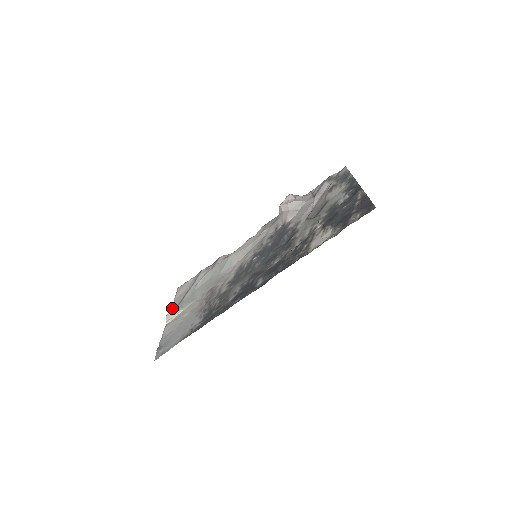
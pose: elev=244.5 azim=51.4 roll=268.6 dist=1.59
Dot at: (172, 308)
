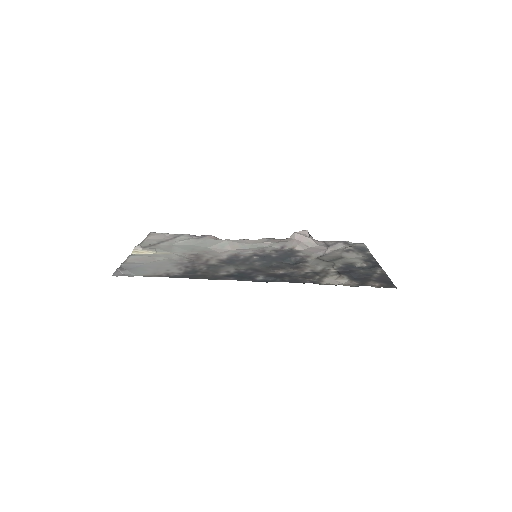
Dot at: (142, 244)
